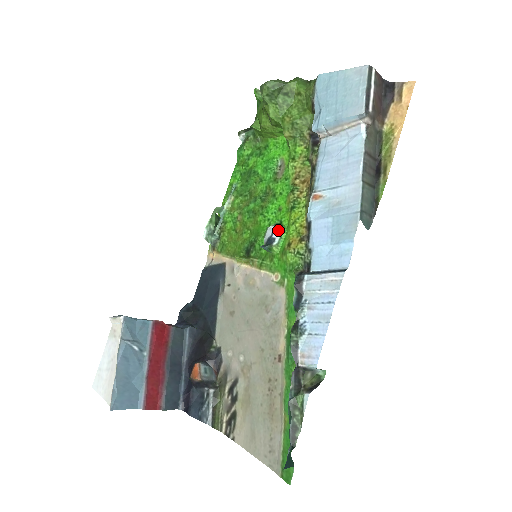
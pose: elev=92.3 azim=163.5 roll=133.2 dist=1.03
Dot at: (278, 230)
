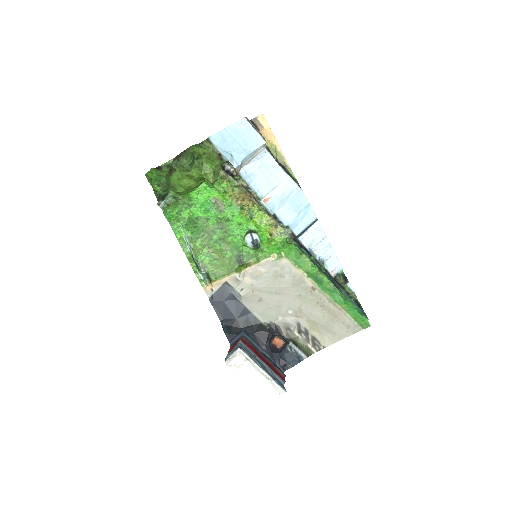
Dot at: (254, 234)
